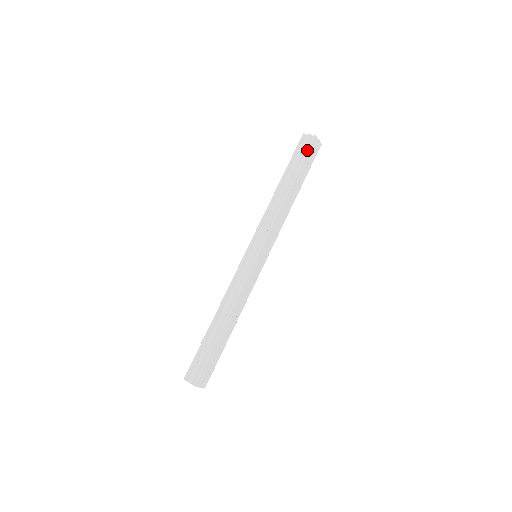
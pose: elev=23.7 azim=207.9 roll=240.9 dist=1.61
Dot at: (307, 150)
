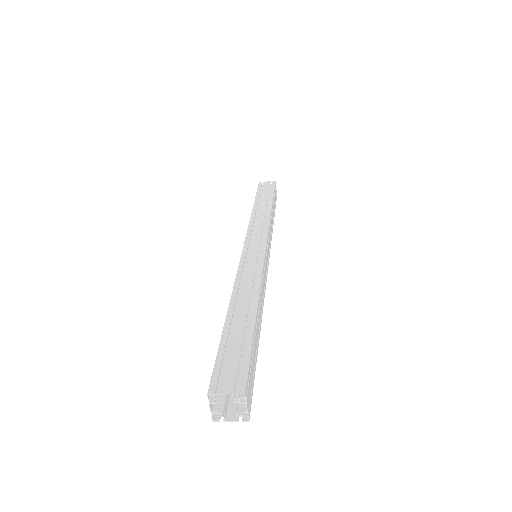
Dot at: (272, 187)
